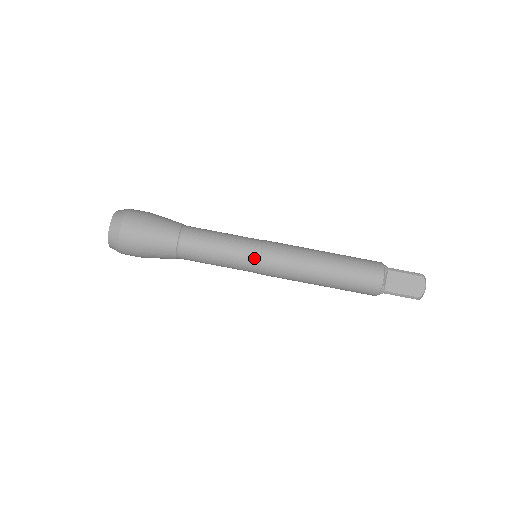
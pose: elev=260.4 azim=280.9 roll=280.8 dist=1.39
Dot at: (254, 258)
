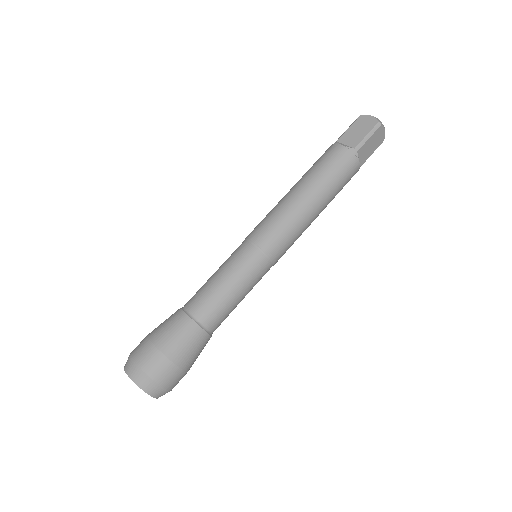
Dot at: (250, 249)
